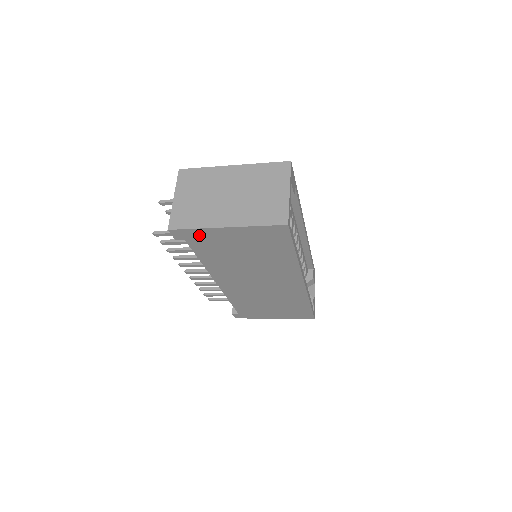
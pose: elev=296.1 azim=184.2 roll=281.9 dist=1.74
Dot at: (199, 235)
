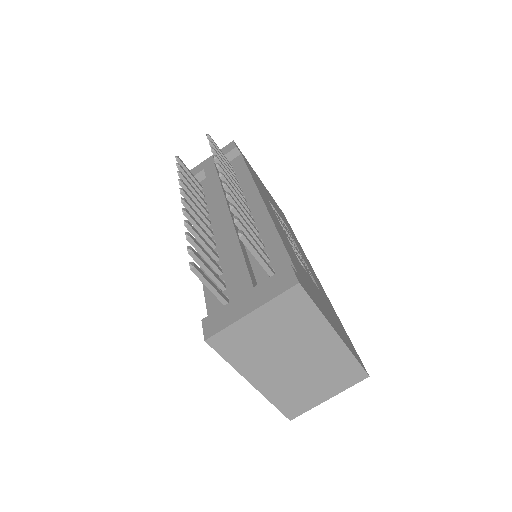
Dot at: occluded
